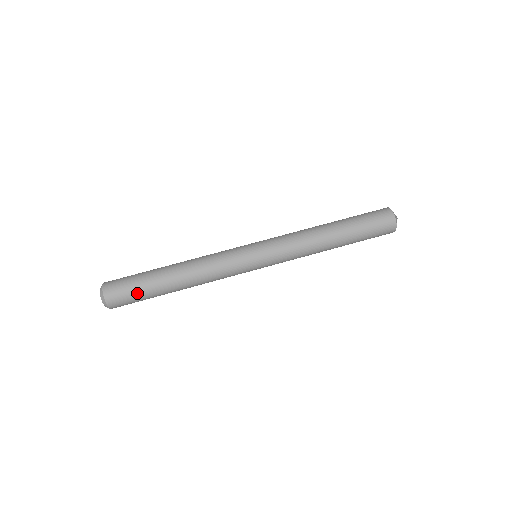
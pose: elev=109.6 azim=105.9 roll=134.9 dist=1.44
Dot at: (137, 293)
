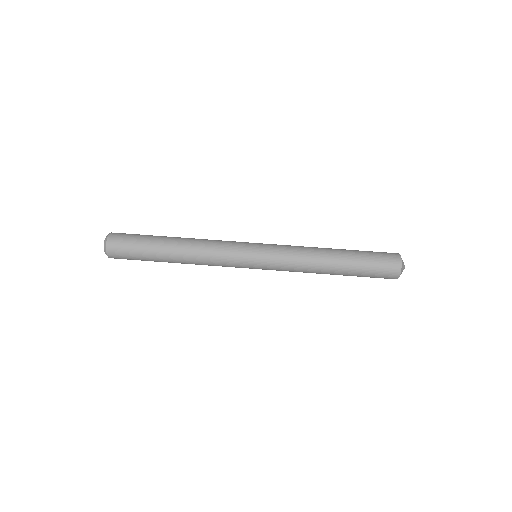
Dot at: (137, 256)
